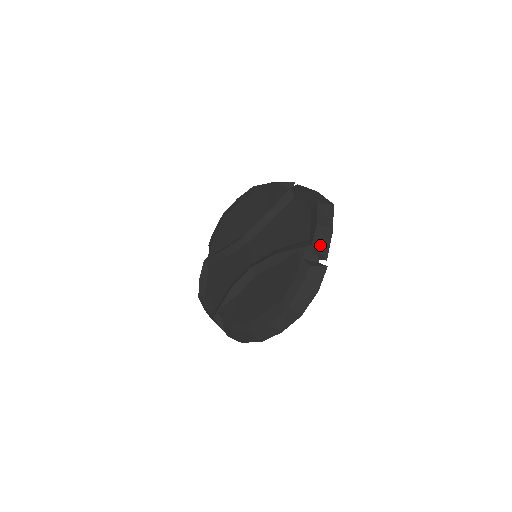
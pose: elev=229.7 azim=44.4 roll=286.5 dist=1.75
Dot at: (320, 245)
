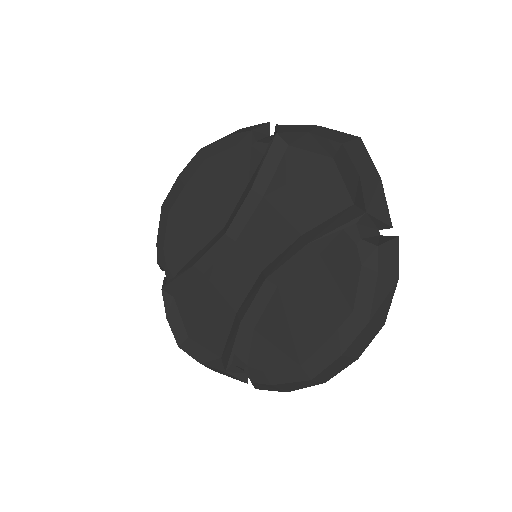
Dot at: (376, 208)
